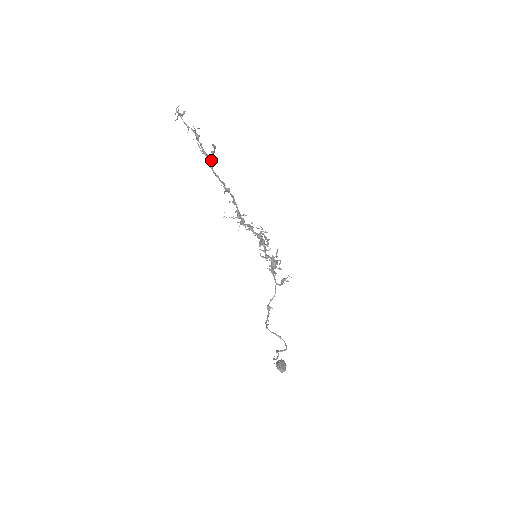
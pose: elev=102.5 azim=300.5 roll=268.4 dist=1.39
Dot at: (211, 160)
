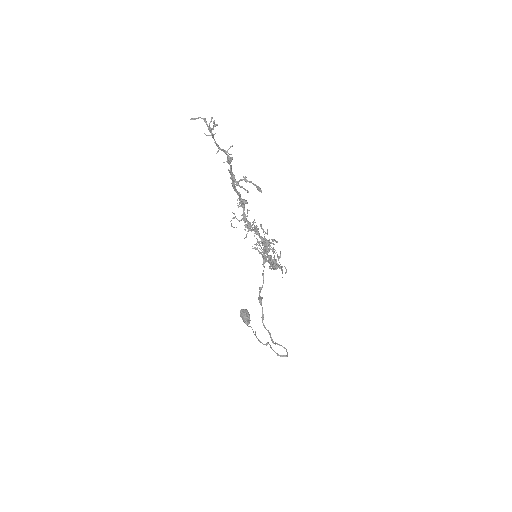
Dot at: (234, 175)
